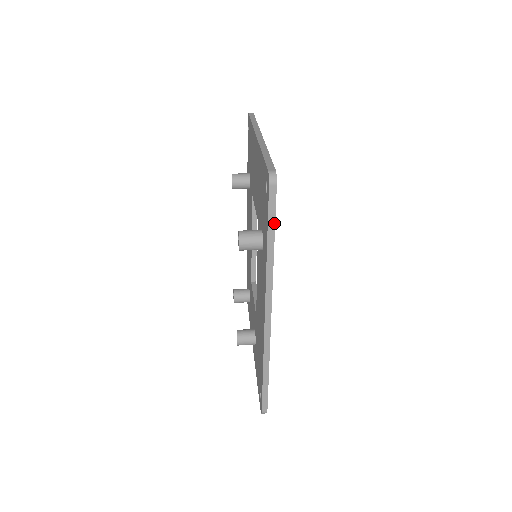
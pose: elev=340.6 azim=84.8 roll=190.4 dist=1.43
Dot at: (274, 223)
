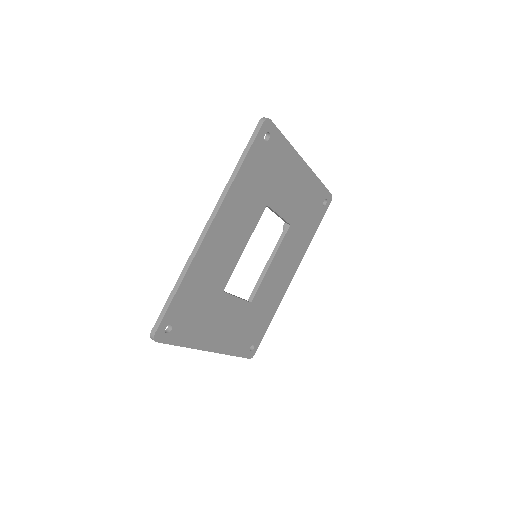
Dot at: (249, 149)
